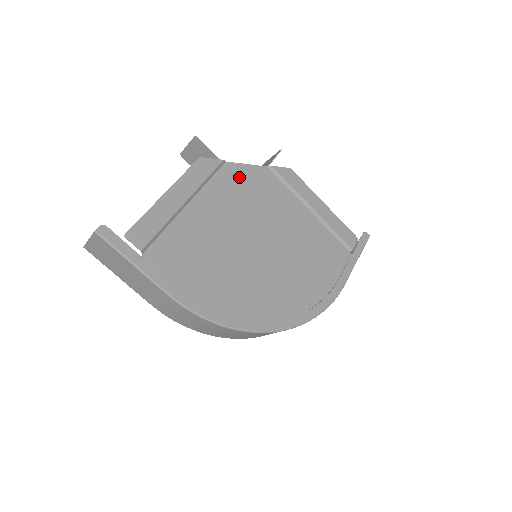
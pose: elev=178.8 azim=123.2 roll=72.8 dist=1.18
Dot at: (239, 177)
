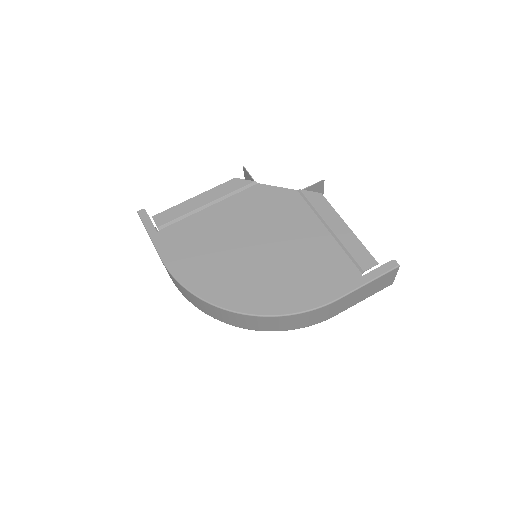
Dot at: (264, 195)
